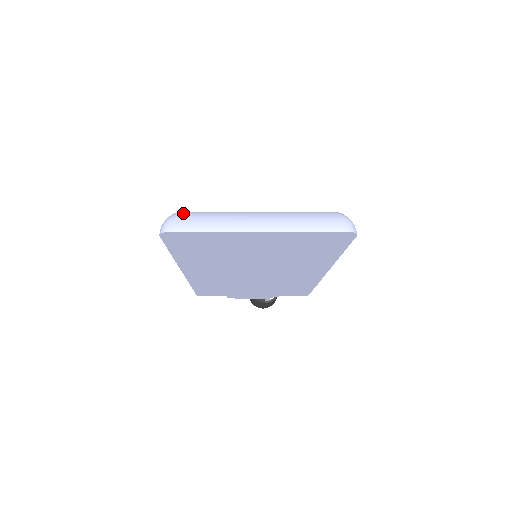
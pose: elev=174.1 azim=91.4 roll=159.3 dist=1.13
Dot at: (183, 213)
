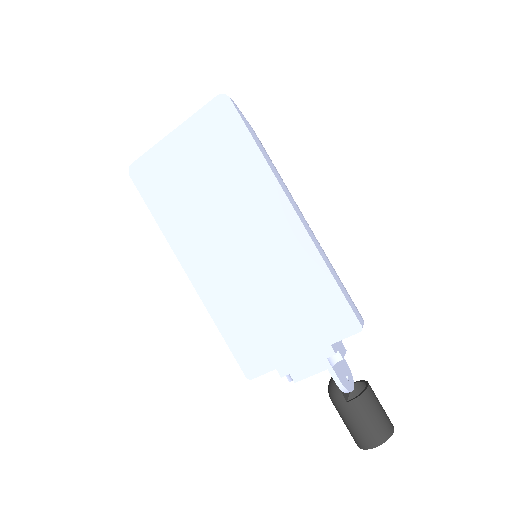
Dot at: occluded
